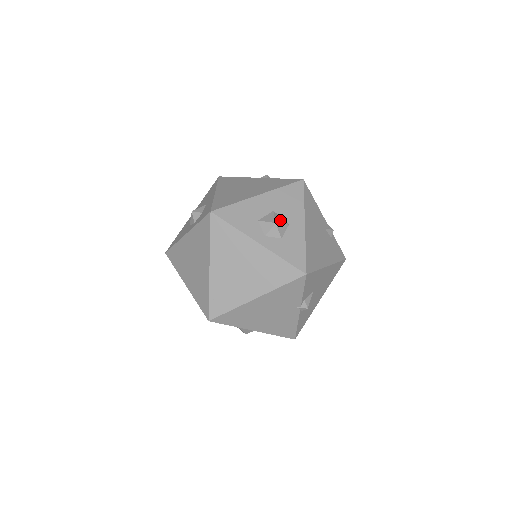
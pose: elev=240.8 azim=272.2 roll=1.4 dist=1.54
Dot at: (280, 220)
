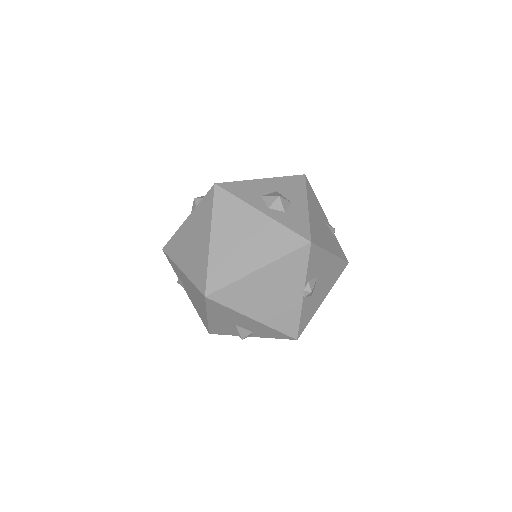
Dot at: (283, 197)
